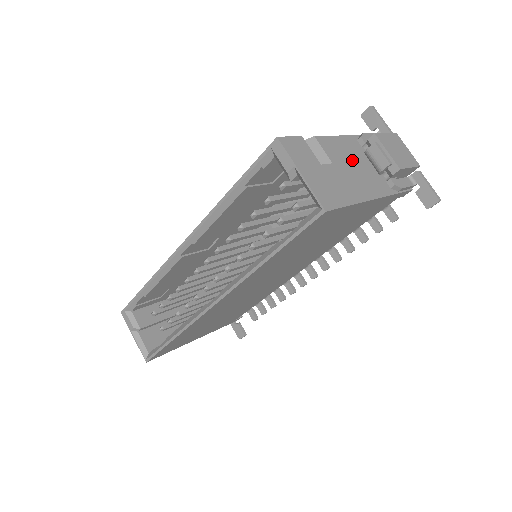
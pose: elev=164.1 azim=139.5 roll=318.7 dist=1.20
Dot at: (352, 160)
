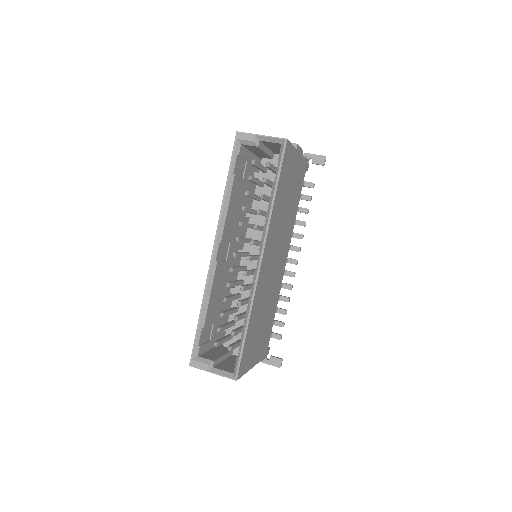
Dot at: occluded
